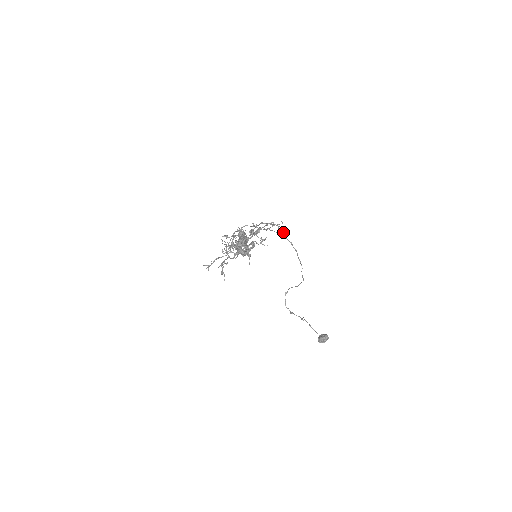
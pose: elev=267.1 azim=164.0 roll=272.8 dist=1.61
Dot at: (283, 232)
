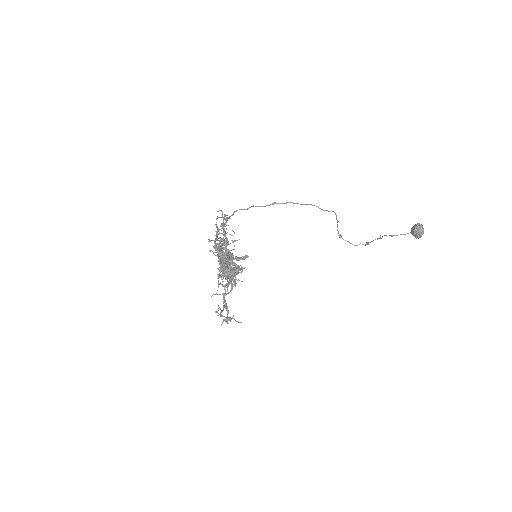
Dot at: (253, 206)
